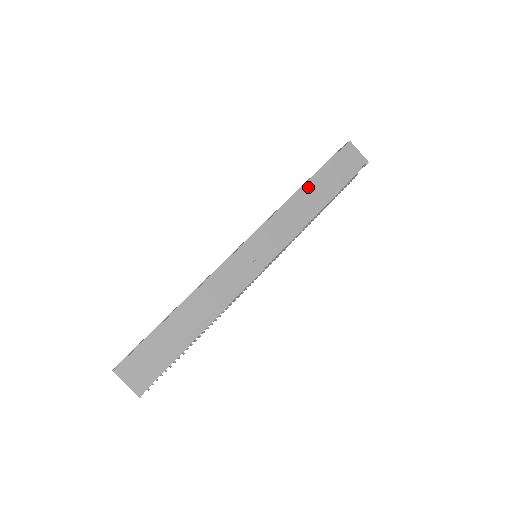
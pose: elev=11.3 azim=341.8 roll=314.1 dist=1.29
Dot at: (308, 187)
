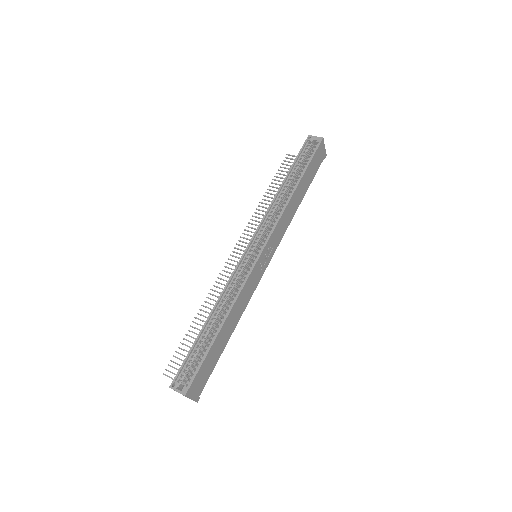
Dot at: (297, 190)
